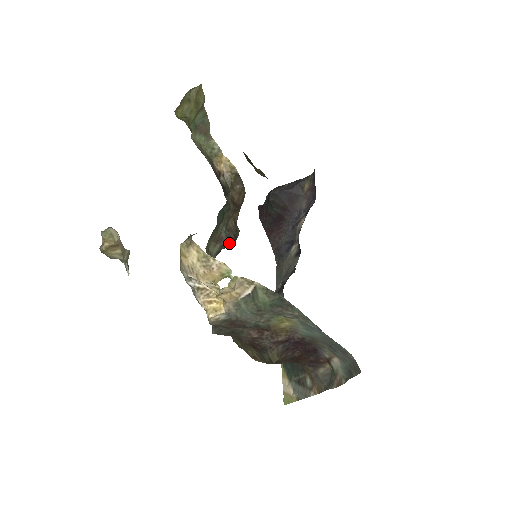
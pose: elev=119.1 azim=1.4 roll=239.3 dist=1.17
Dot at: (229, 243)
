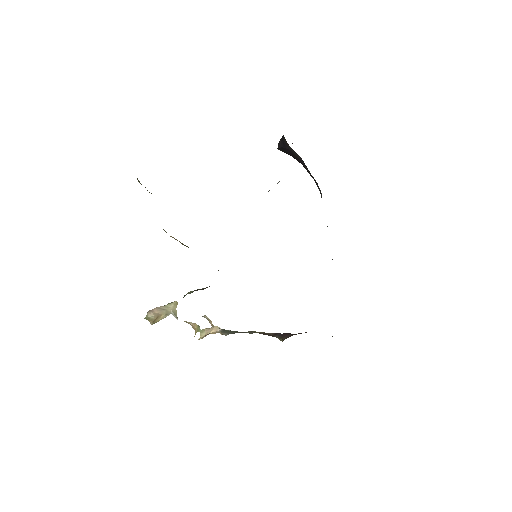
Dot at: occluded
